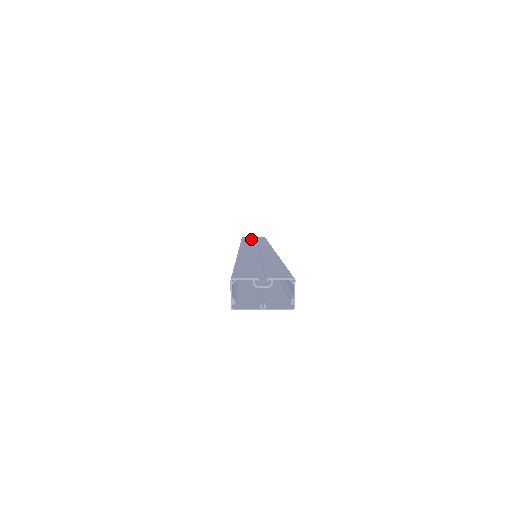
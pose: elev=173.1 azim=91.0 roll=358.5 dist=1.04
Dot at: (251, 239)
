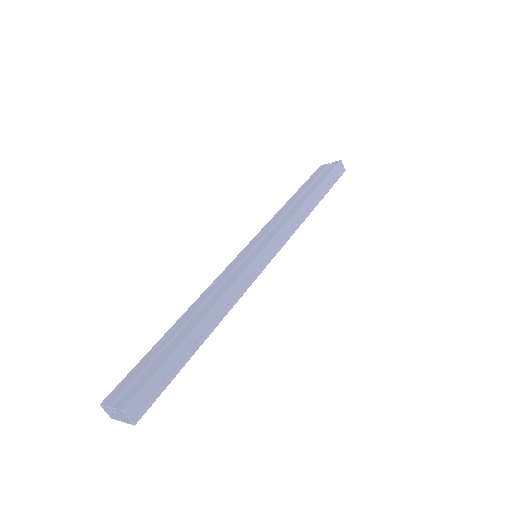
Dot at: (306, 187)
